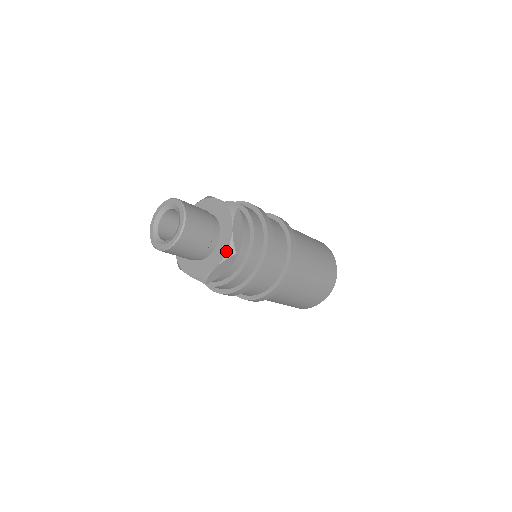
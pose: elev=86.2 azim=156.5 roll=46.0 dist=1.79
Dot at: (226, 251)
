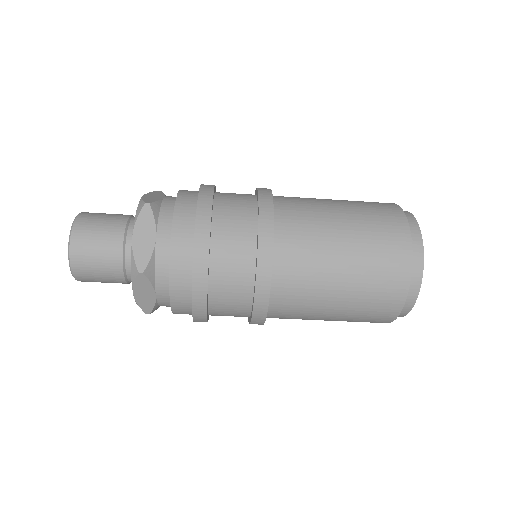
Dot at: (131, 270)
